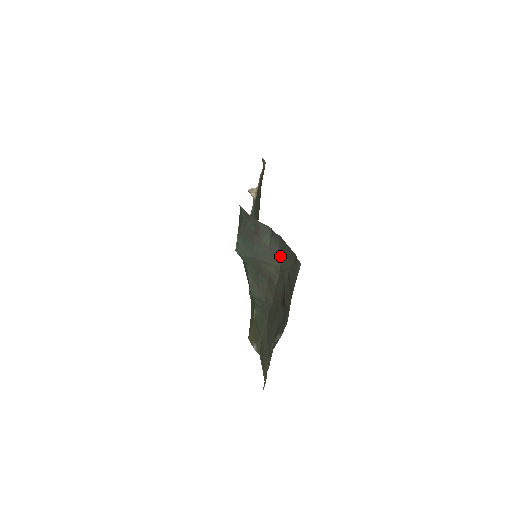
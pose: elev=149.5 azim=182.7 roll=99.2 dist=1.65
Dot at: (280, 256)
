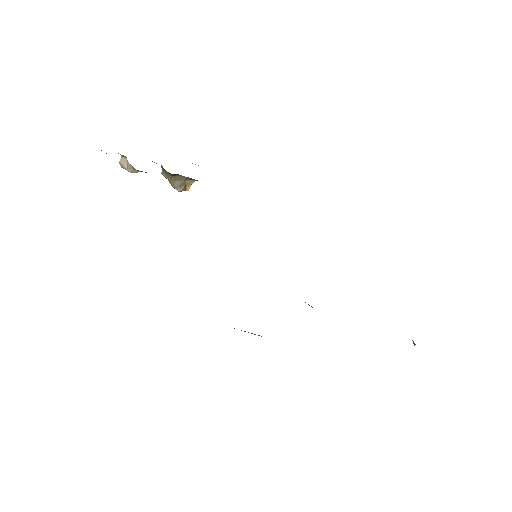
Dot at: occluded
